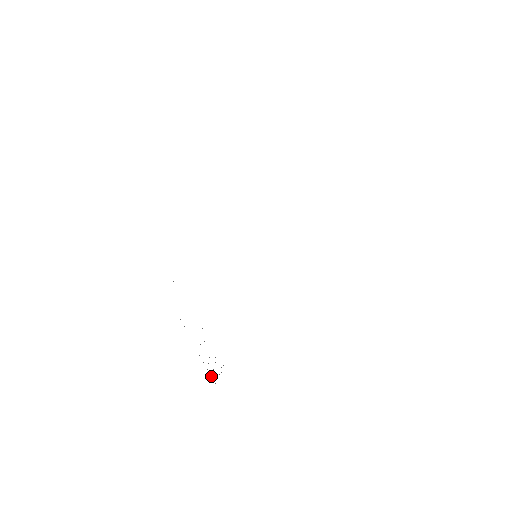
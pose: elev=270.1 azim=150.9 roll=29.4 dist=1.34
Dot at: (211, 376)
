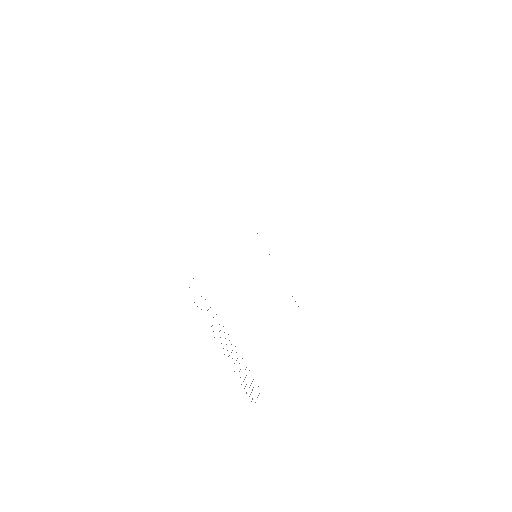
Dot at: occluded
